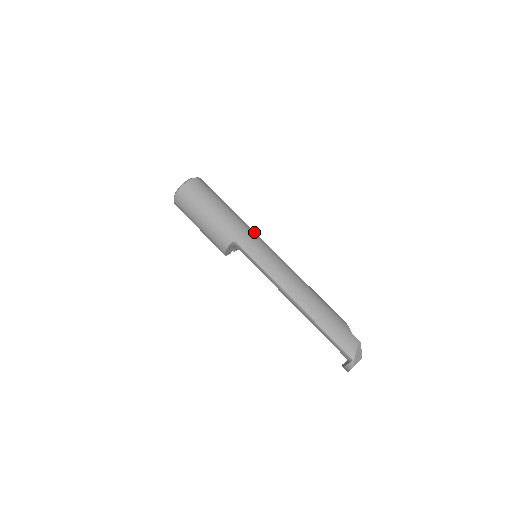
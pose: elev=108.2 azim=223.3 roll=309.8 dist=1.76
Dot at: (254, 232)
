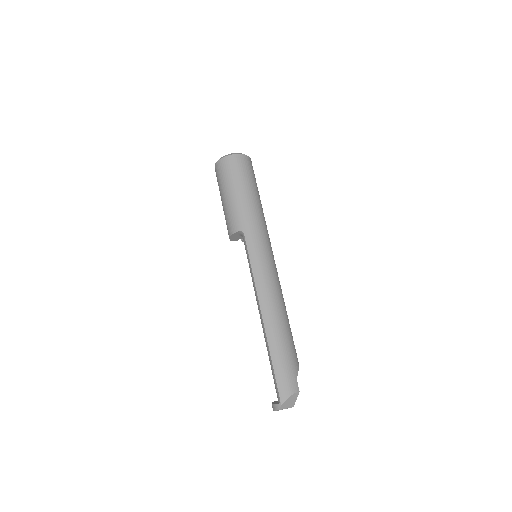
Dot at: (267, 233)
